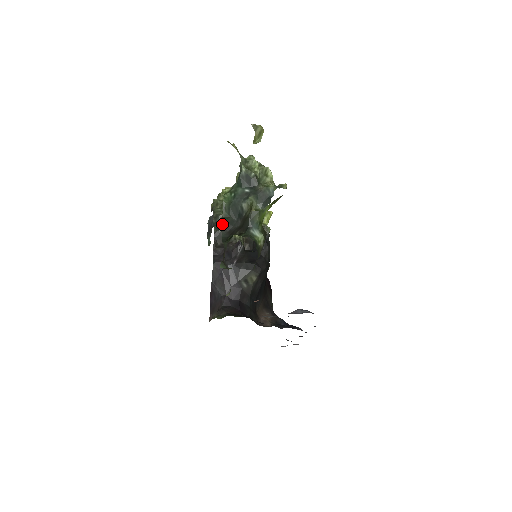
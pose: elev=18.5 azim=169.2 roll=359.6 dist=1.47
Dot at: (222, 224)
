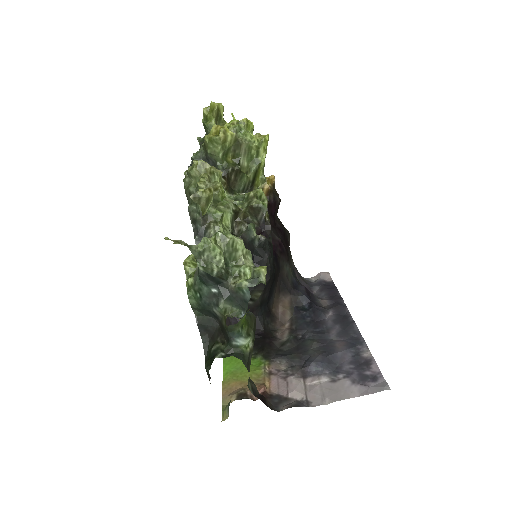
Dot at: occluded
